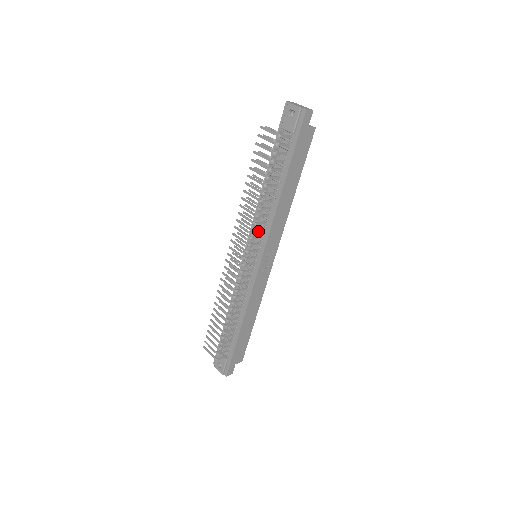
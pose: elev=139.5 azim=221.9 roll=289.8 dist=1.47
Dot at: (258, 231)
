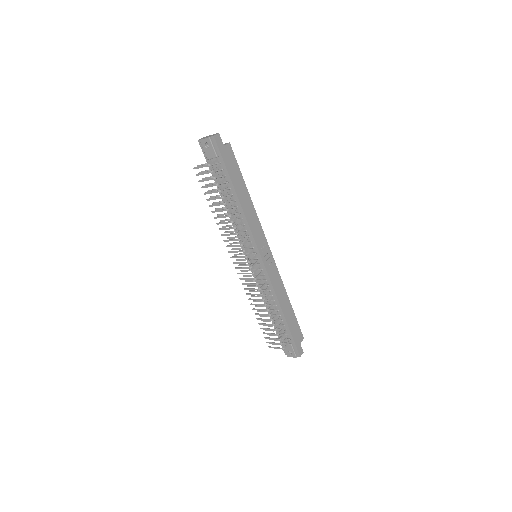
Dot at: (244, 238)
